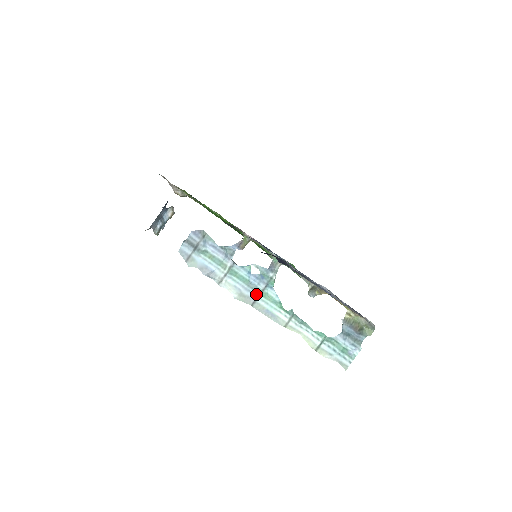
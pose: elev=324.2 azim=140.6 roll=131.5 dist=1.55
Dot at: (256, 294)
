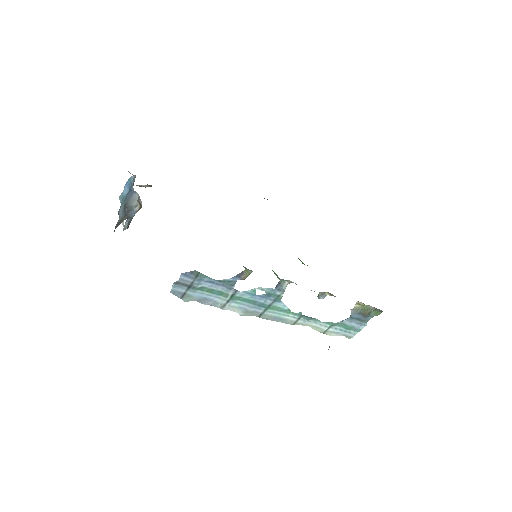
Dot at: (263, 309)
